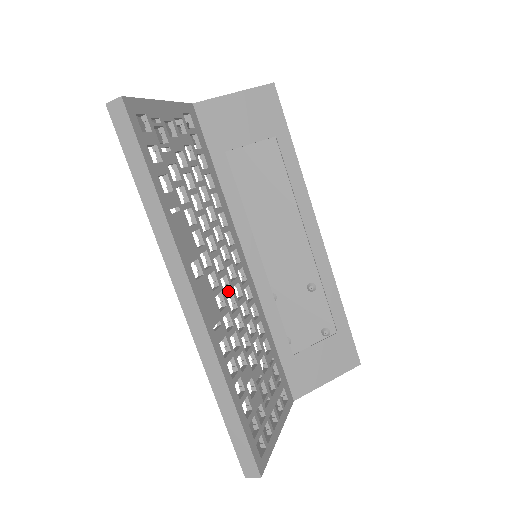
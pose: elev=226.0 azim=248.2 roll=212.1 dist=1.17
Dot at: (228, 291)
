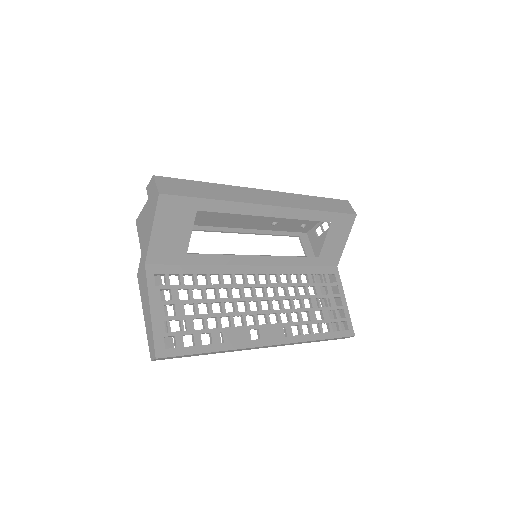
Dot at: (269, 305)
